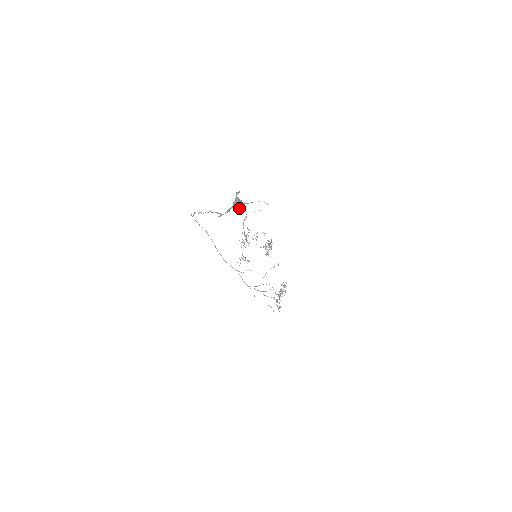
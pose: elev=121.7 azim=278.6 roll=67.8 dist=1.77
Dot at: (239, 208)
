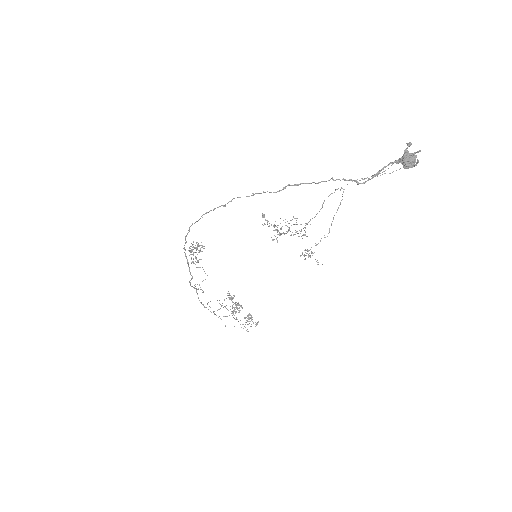
Dot at: (409, 166)
